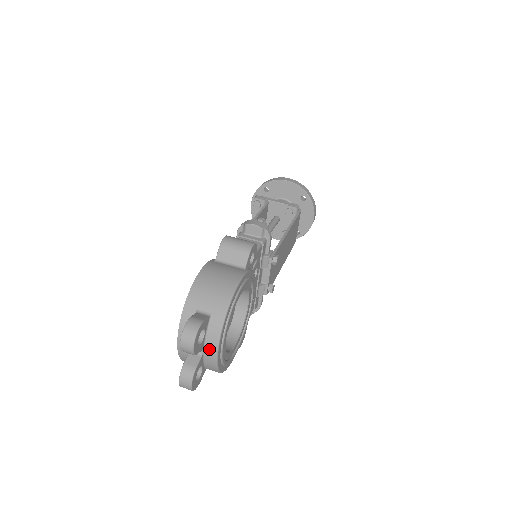
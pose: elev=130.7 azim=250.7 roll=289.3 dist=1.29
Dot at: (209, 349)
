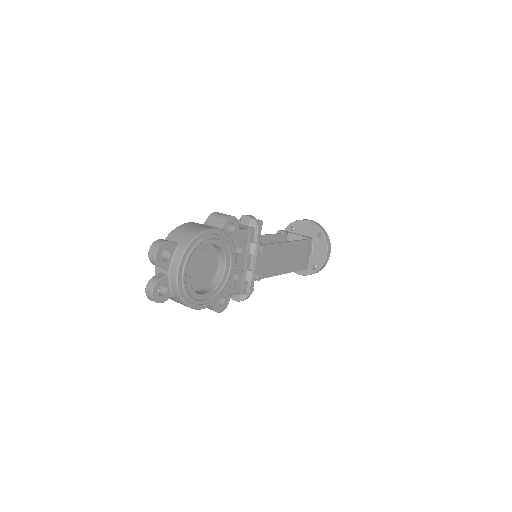
Dot at: (173, 270)
